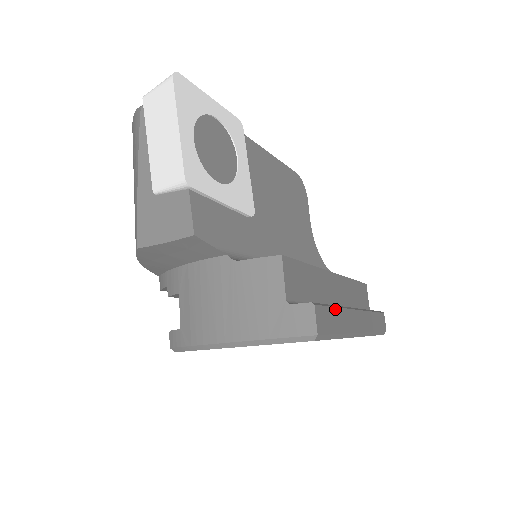
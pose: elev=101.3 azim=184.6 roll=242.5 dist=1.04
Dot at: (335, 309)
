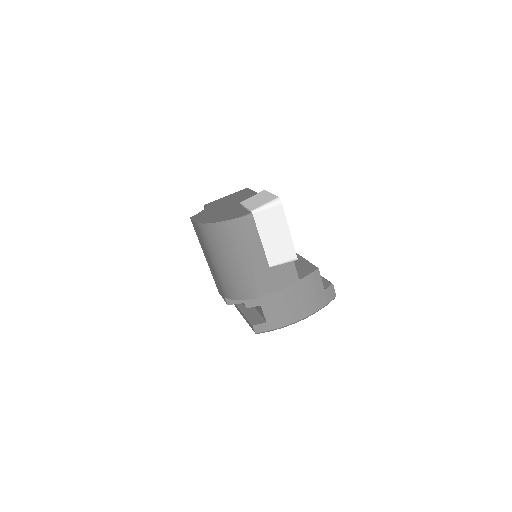
Dot at: occluded
